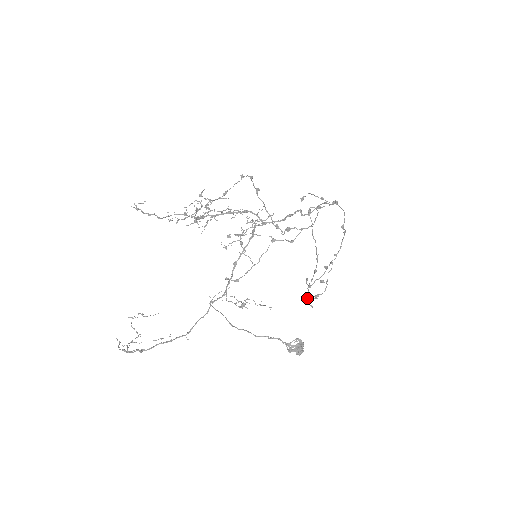
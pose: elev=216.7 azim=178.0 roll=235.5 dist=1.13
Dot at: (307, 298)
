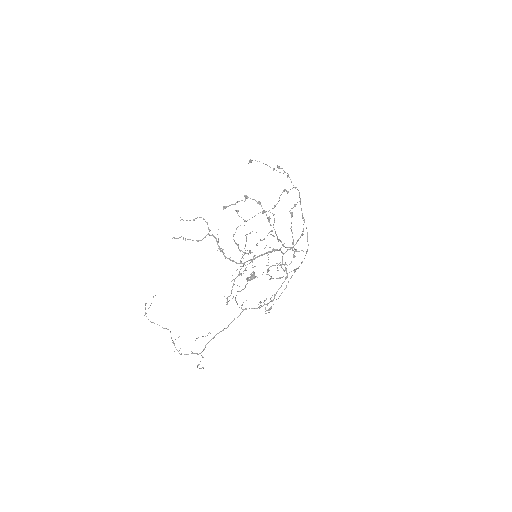
Dot at: (283, 269)
